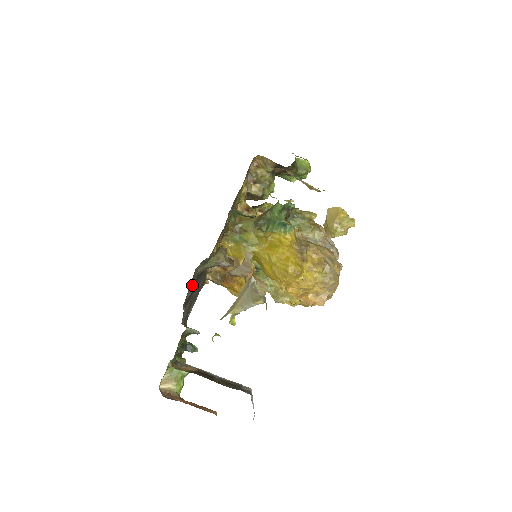
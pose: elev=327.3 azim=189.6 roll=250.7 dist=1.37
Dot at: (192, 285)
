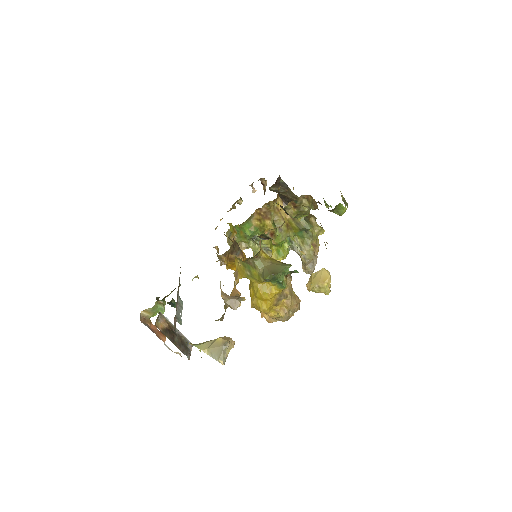
Dot at: occluded
